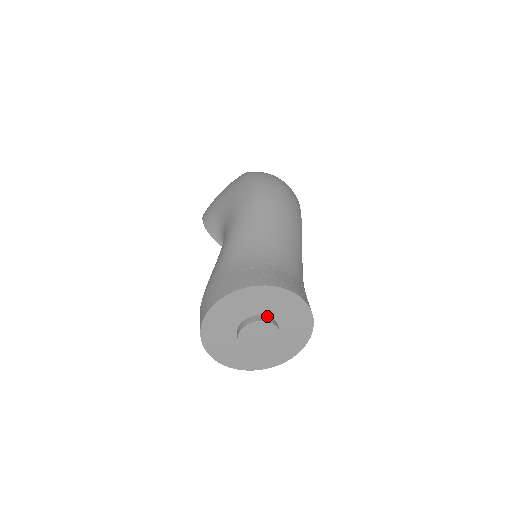
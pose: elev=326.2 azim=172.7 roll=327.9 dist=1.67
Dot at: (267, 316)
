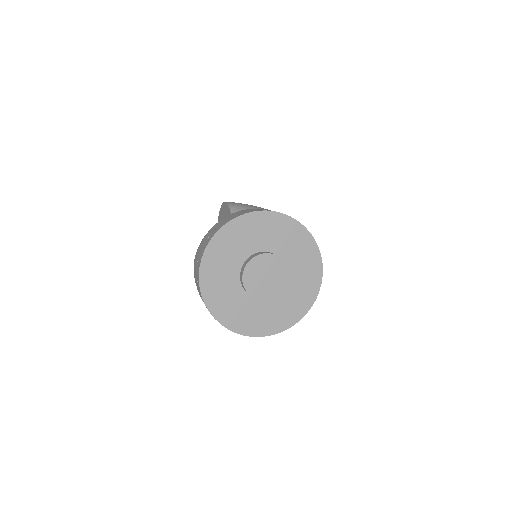
Dot at: occluded
